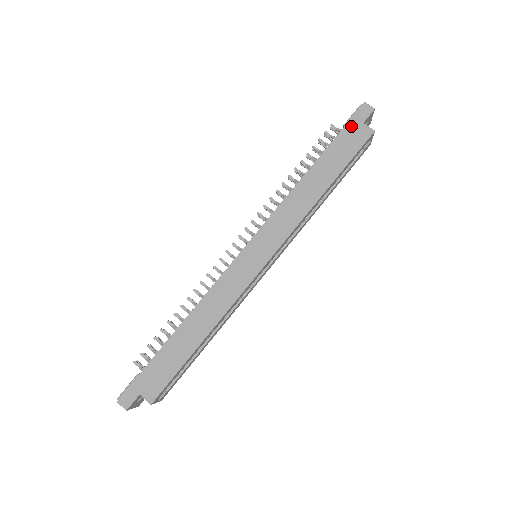
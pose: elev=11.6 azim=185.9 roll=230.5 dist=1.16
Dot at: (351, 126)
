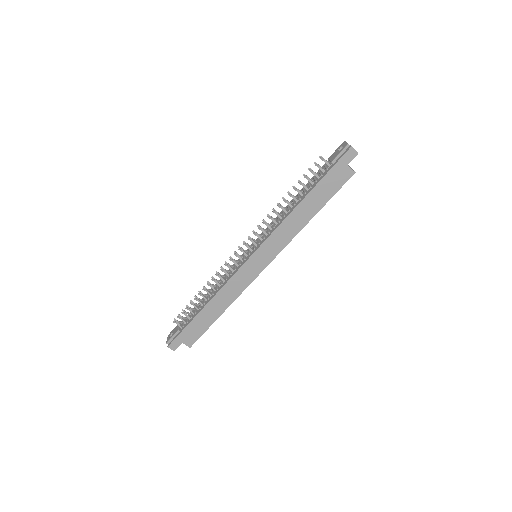
Dot at: (337, 167)
